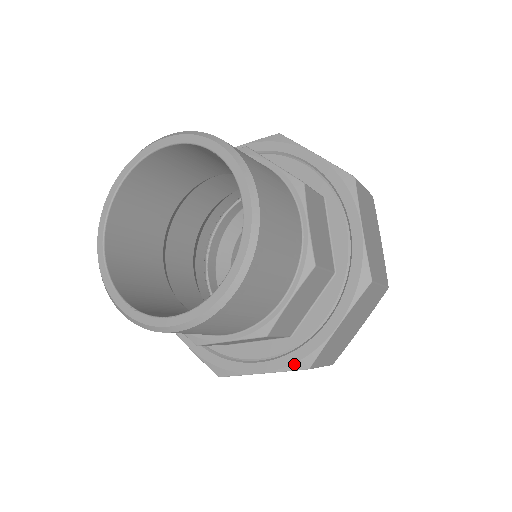
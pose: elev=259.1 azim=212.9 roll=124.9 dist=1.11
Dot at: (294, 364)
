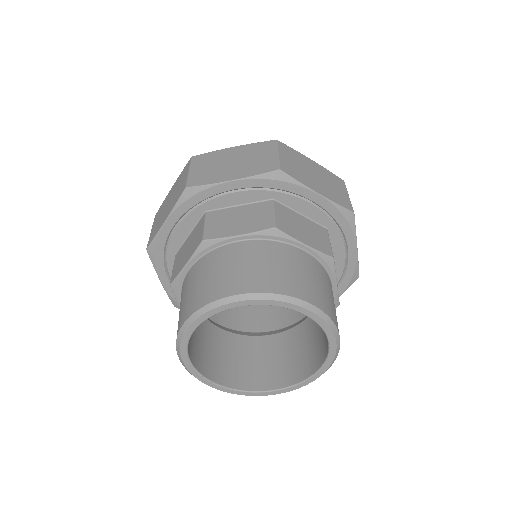
Dot at: occluded
